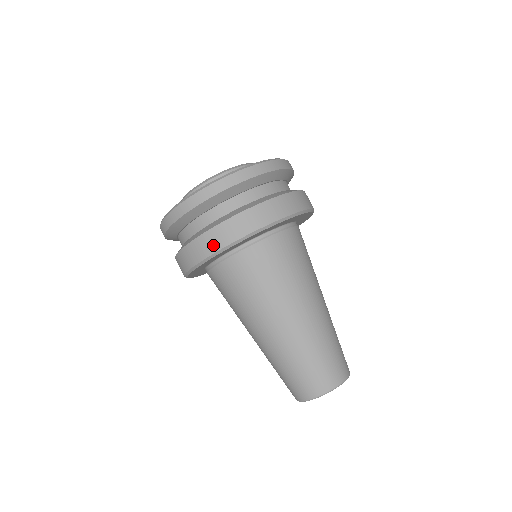
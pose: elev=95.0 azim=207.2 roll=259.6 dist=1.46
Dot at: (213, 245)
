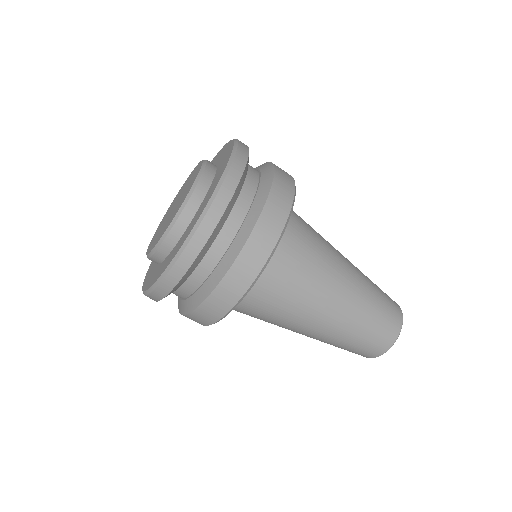
Dot at: occluded
